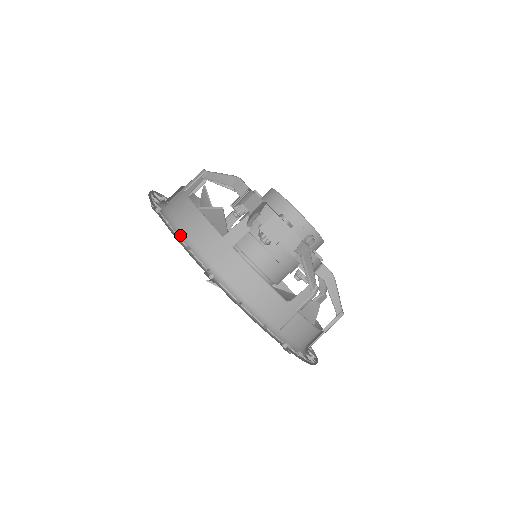
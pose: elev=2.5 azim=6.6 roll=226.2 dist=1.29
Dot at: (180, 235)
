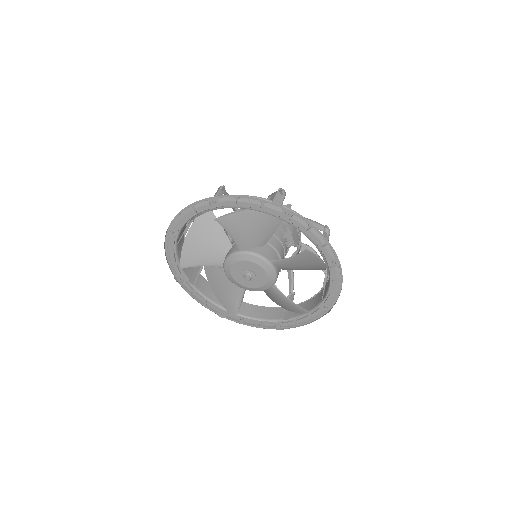
Dot at: occluded
